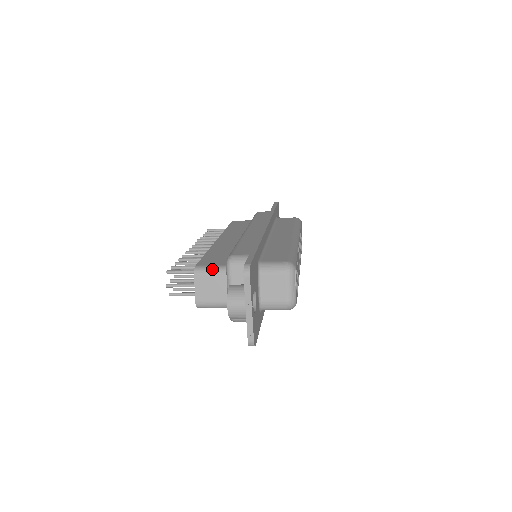
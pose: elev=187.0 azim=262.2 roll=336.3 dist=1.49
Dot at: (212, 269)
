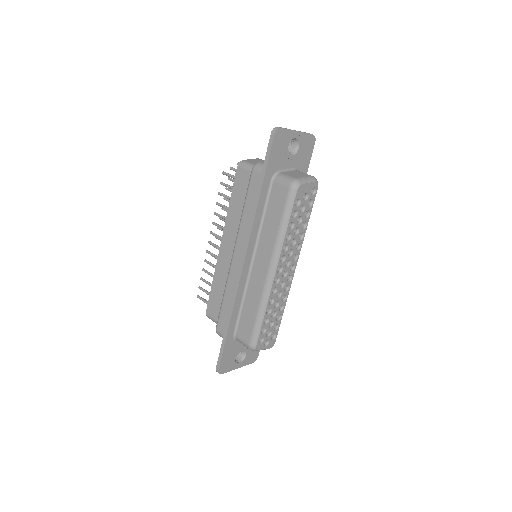
Dot at: occluded
